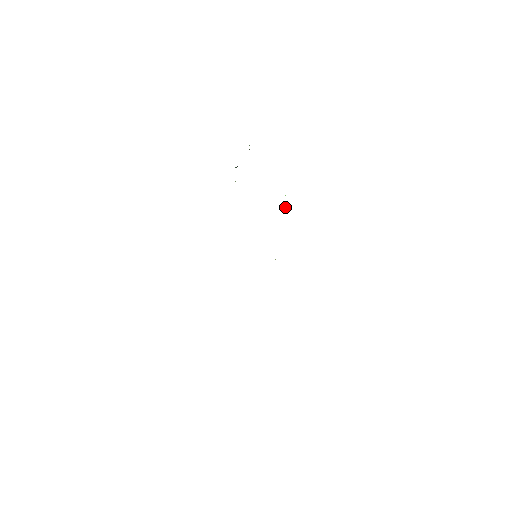
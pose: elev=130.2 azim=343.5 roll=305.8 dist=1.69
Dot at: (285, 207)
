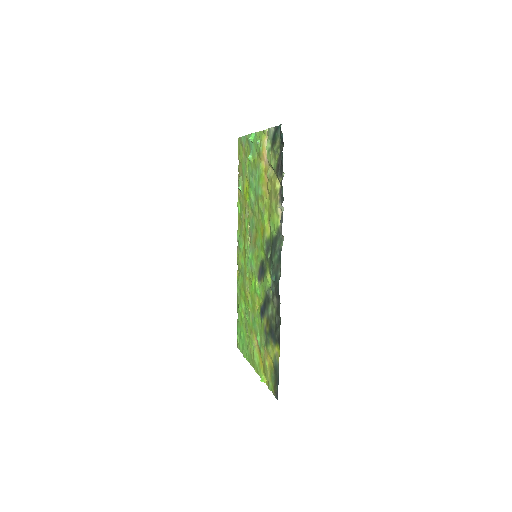
Dot at: (250, 159)
